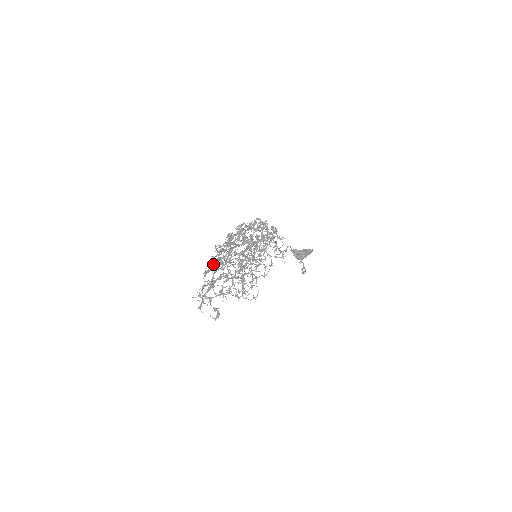
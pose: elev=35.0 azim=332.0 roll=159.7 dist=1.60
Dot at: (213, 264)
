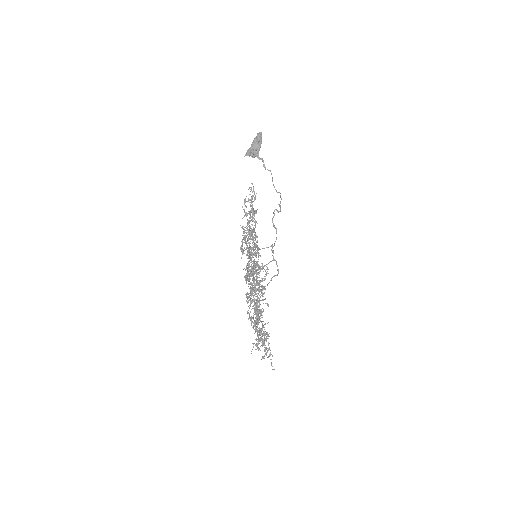
Dot at: (263, 345)
